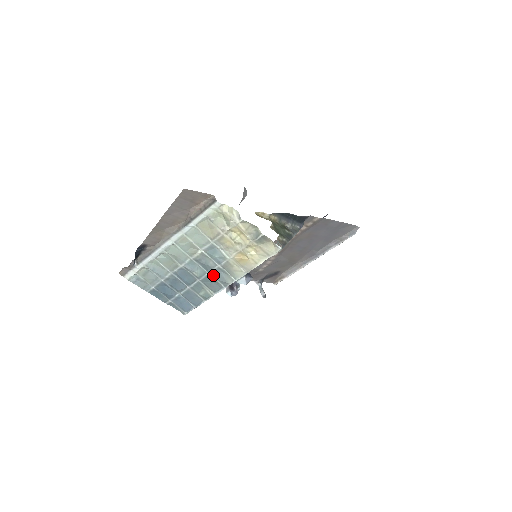
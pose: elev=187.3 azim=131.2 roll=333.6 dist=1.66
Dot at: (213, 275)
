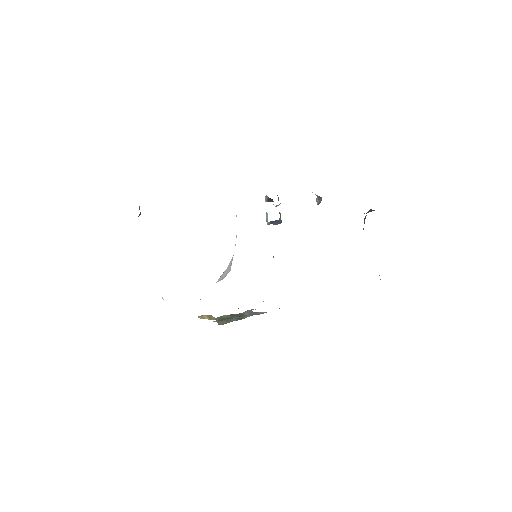
Dot at: occluded
